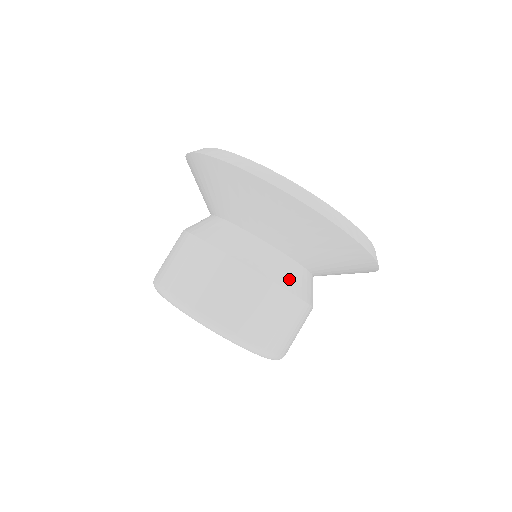
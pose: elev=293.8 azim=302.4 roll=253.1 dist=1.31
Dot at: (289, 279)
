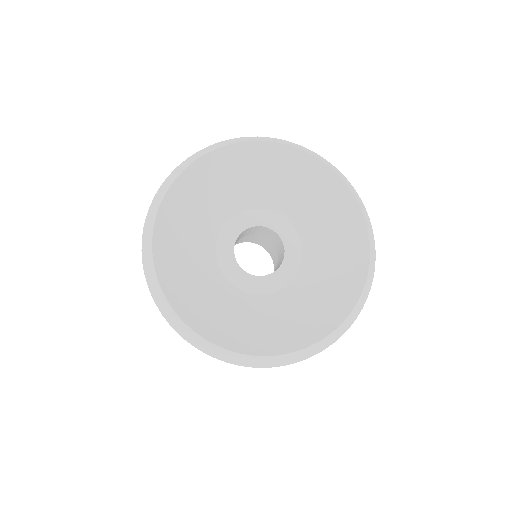
Dot at: occluded
